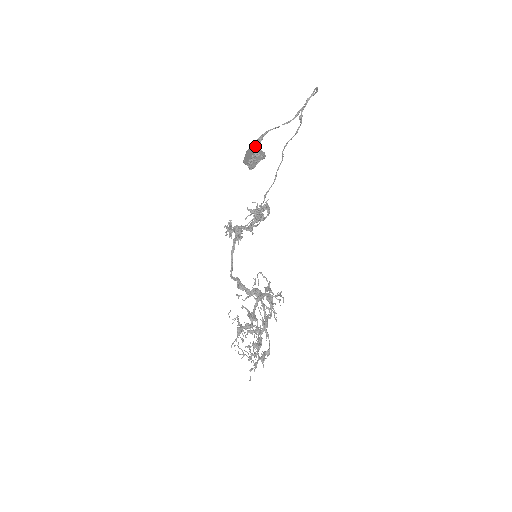
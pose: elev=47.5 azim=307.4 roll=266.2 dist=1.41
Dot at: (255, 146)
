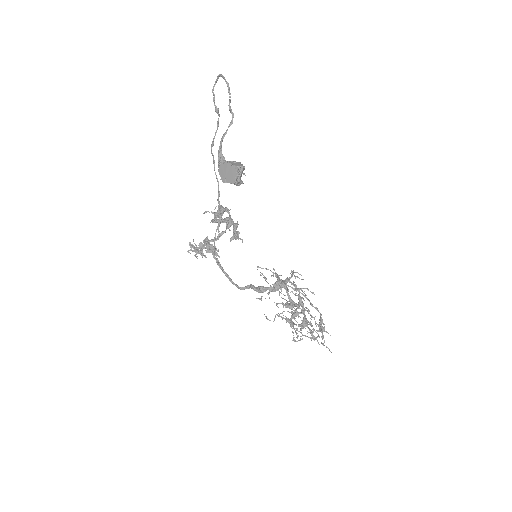
Dot at: (227, 162)
